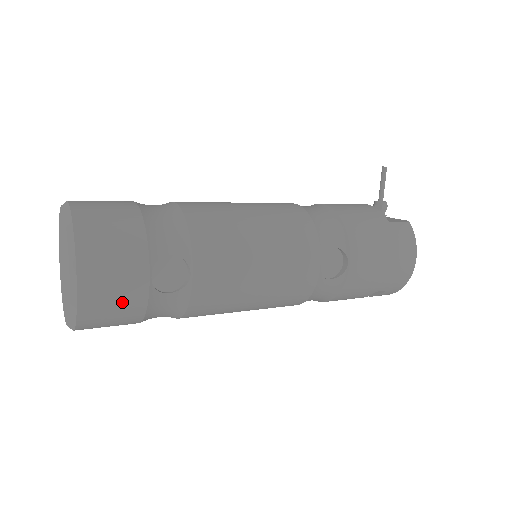
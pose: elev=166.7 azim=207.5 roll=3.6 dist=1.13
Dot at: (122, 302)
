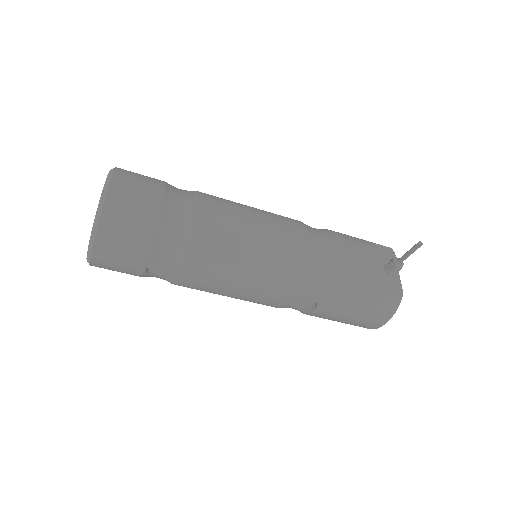
Dot at: (122, 271)
